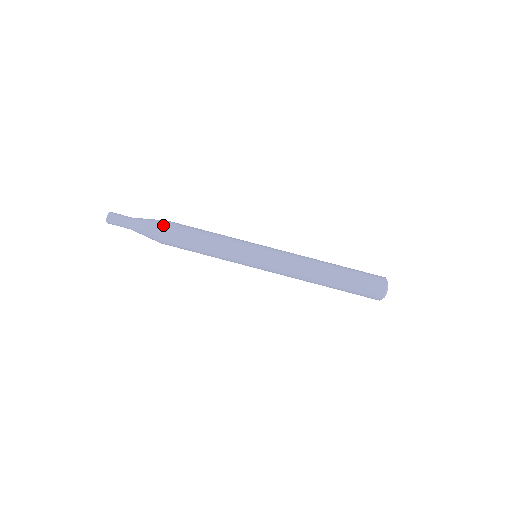
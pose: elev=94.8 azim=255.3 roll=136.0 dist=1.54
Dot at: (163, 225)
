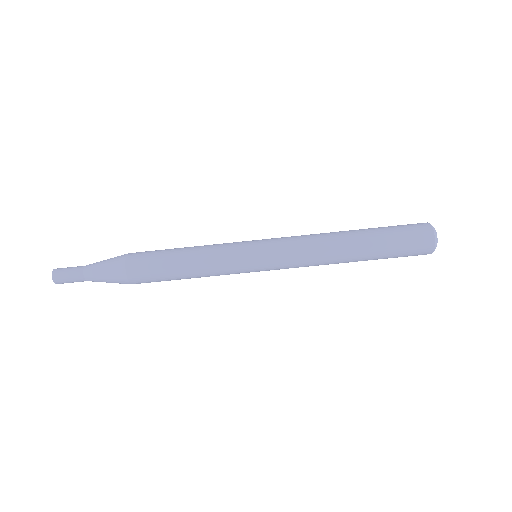
Dot at: (125, 260)
